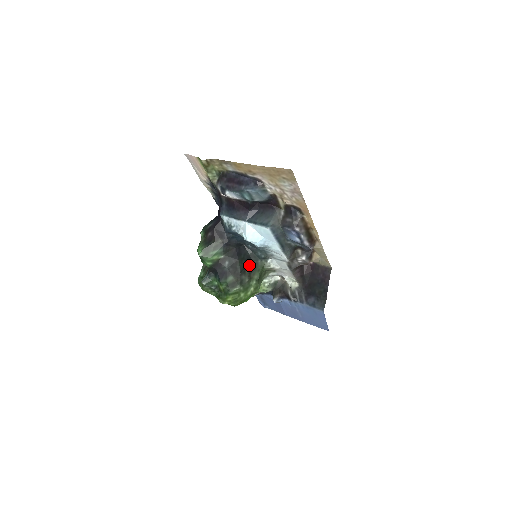
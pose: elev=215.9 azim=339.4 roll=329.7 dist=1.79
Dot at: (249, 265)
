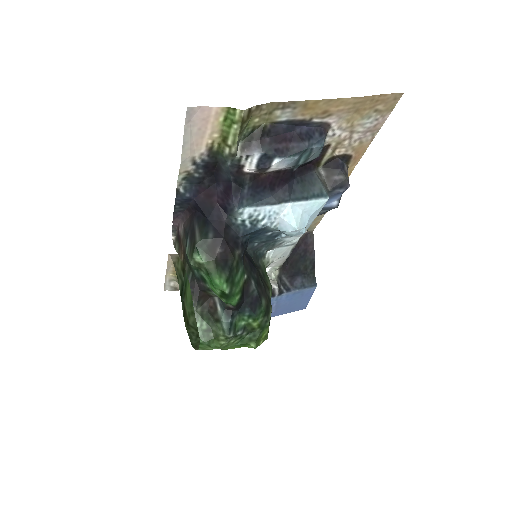
Dot at: (259, 273)
